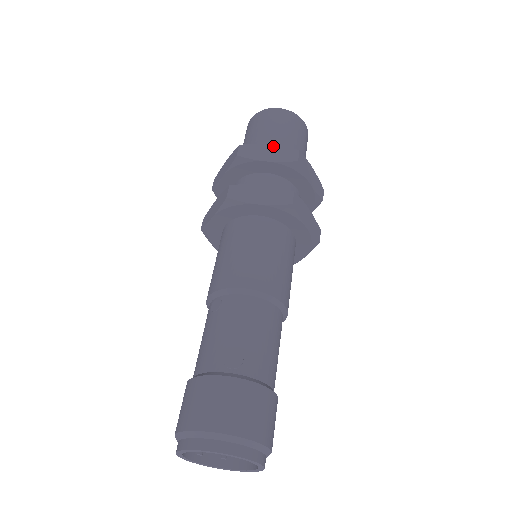
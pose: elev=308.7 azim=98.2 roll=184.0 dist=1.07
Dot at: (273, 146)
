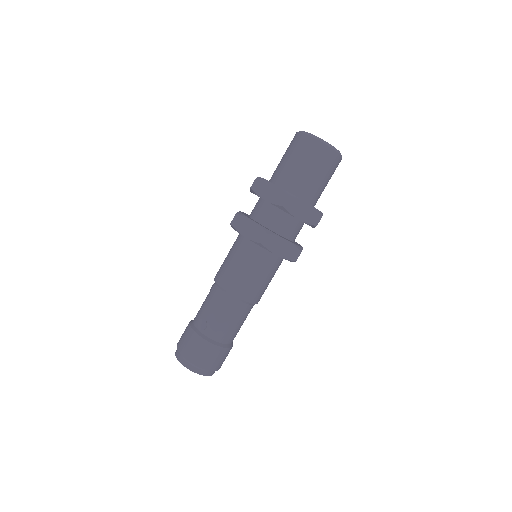
Dot at: (275, 186)
